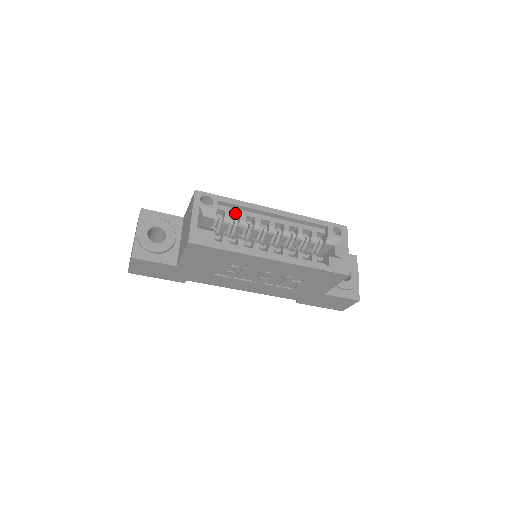
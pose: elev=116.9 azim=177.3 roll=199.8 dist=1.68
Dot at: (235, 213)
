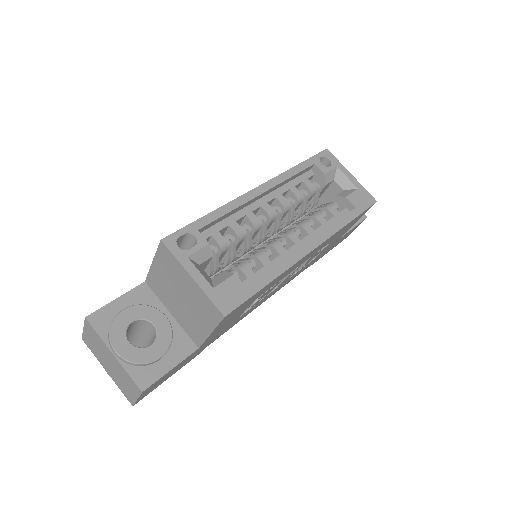
Dot at: (223, 229)
